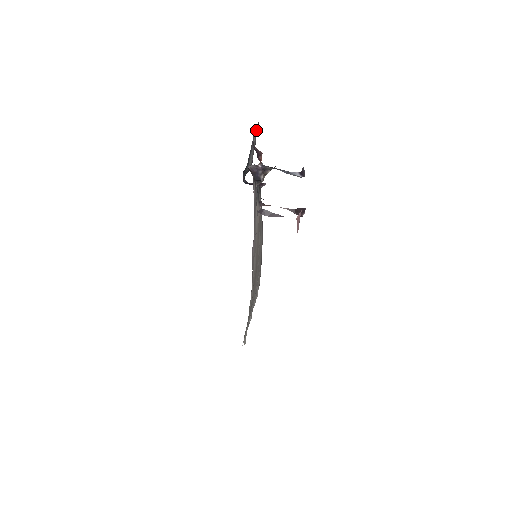
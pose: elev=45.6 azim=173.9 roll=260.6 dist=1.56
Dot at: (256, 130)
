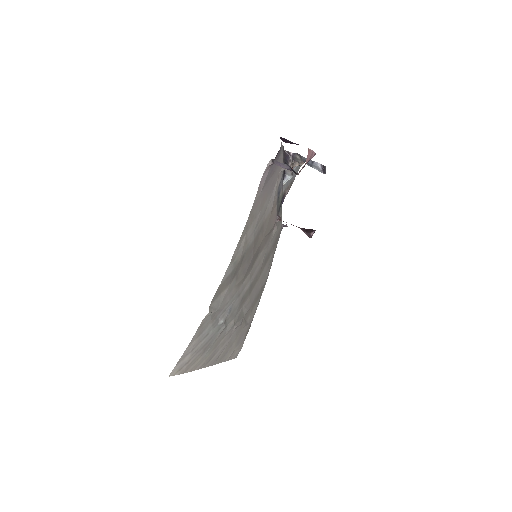
Dot at: (296, 168)
